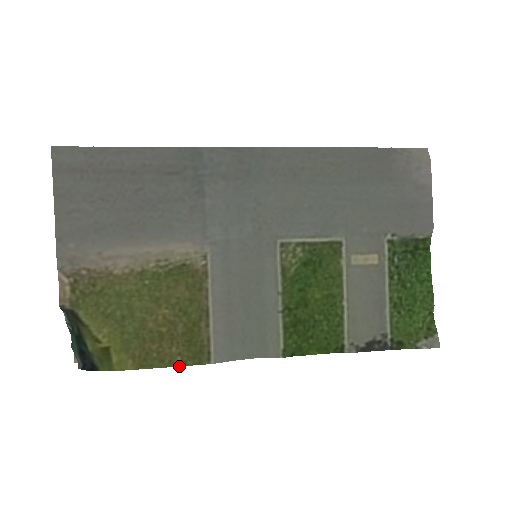
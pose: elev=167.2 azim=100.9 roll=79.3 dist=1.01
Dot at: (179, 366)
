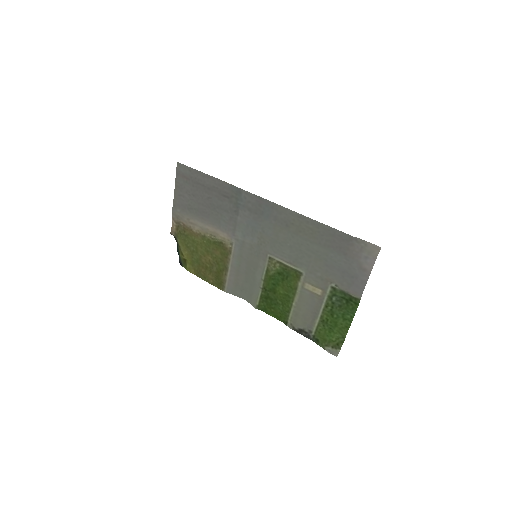
Dot at: (211, 284)
